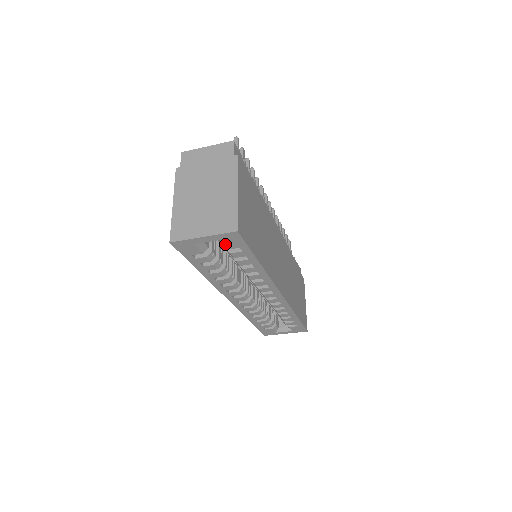
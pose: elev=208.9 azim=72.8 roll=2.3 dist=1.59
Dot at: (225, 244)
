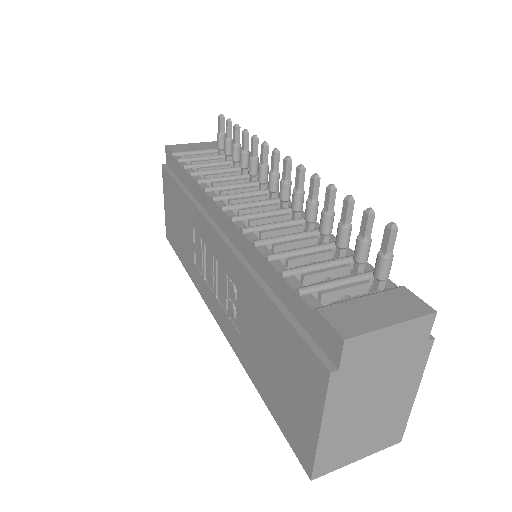
Dot at: occluded
